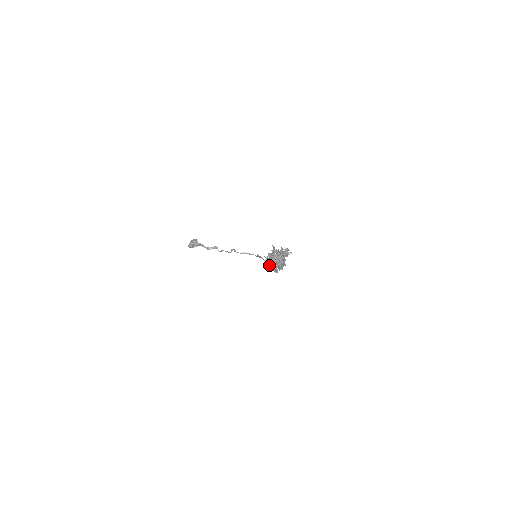
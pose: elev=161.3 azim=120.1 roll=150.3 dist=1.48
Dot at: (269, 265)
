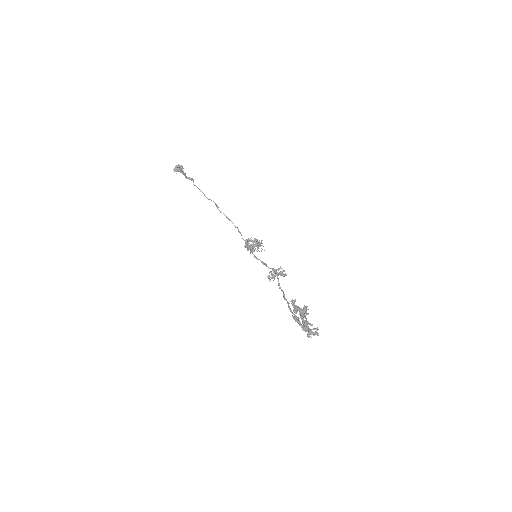
Dot at: (306, 330)
